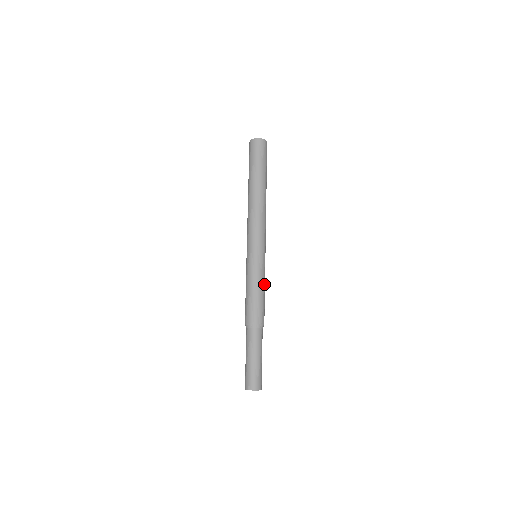
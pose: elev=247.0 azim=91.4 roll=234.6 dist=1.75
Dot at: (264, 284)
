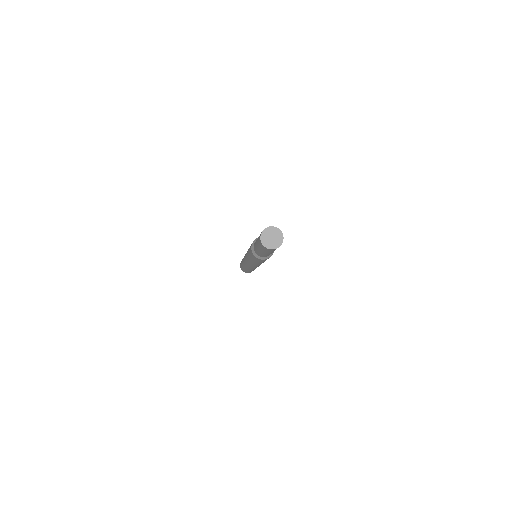
Dot at: occluded
